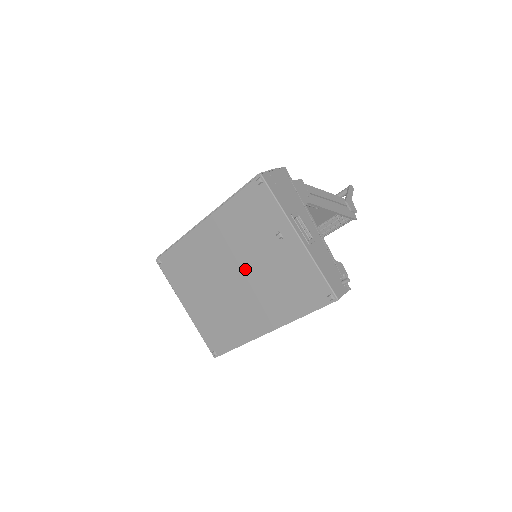
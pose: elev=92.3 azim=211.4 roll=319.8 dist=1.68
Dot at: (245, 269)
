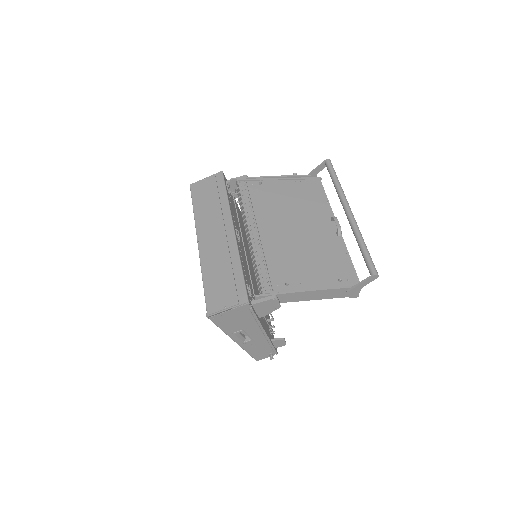
Dot at: occluded
